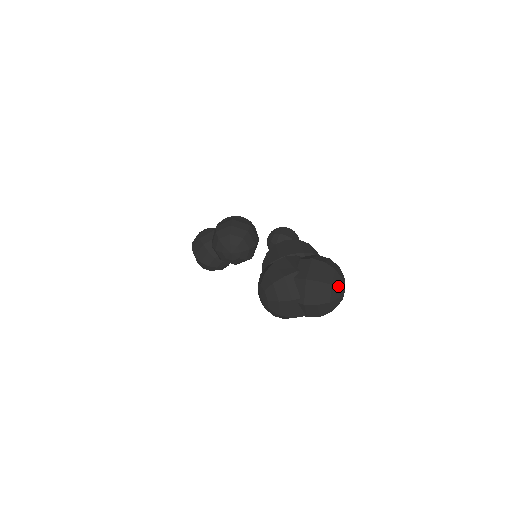
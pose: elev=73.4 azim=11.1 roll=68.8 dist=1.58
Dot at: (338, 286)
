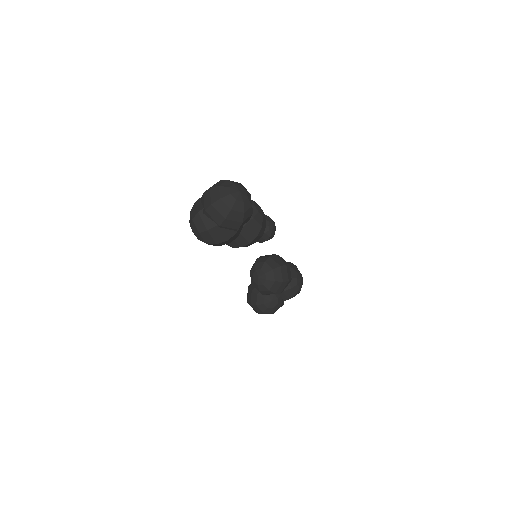
Dot at: (227, 187)
